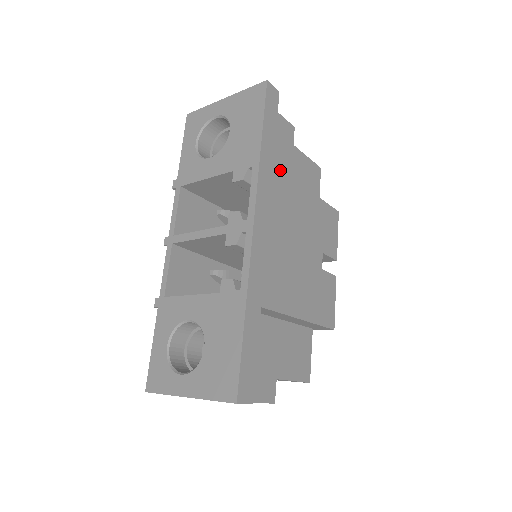
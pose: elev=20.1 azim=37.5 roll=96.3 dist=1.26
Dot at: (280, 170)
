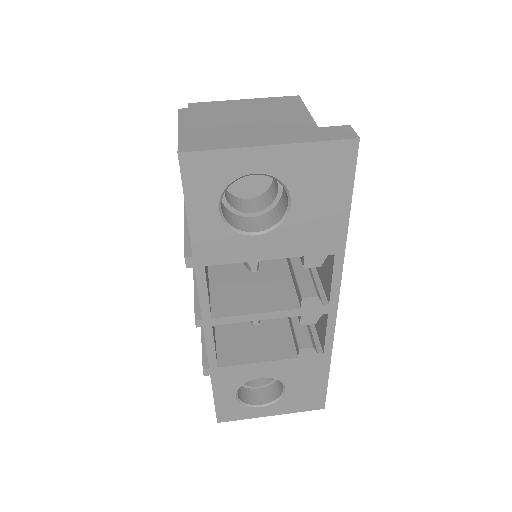
Dot at: occluded
